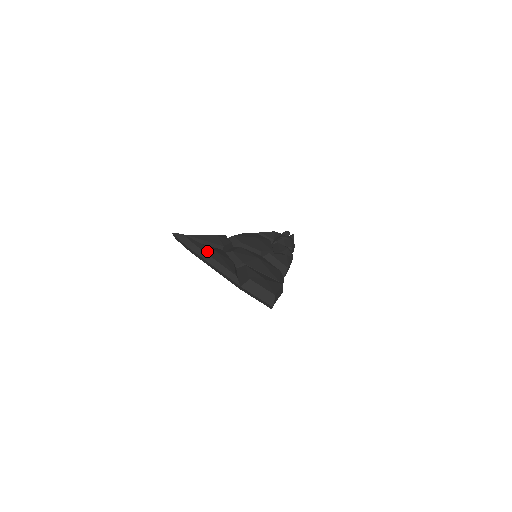
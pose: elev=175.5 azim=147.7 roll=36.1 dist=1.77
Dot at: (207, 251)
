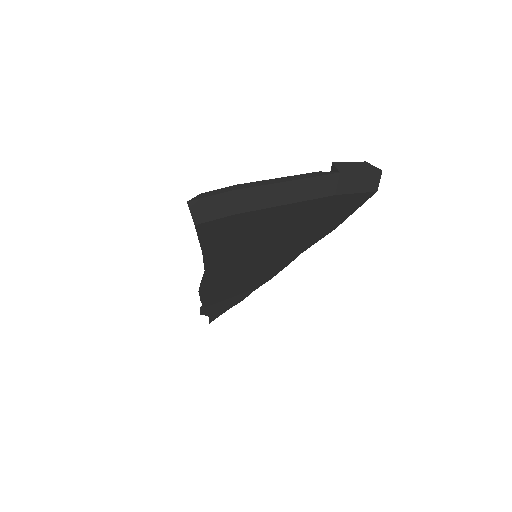
Dot at: occluded
